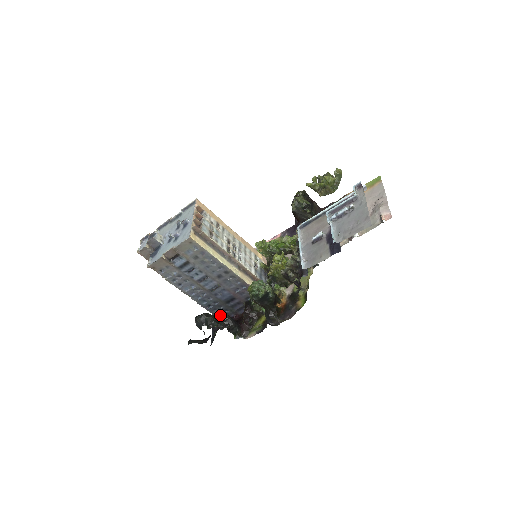
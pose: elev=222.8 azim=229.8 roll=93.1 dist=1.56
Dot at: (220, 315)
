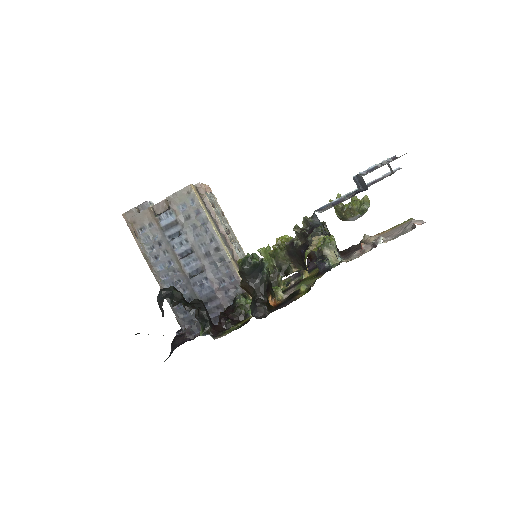
Dot at: (189, 325)
